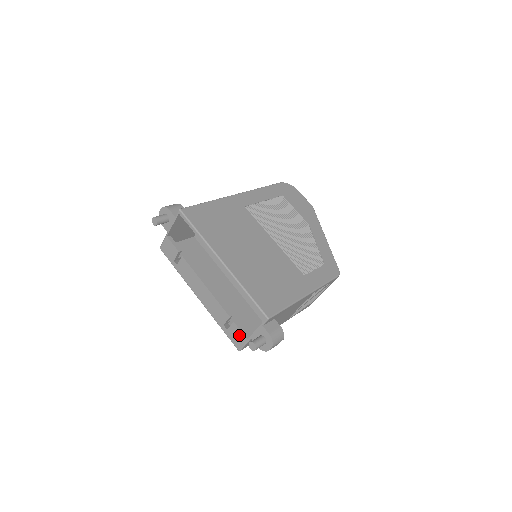
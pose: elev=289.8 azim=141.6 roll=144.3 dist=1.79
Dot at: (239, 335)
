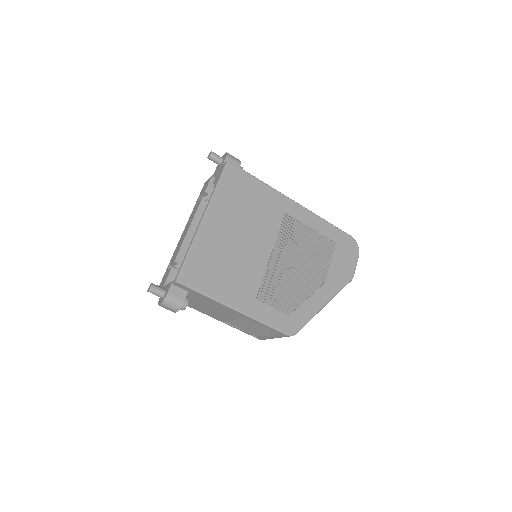
Dot at: (165, 279)
